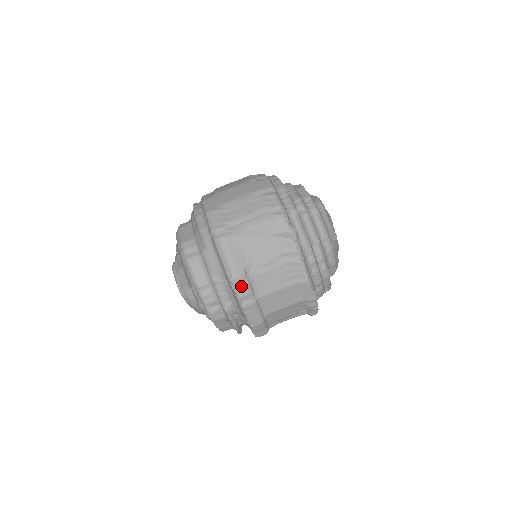
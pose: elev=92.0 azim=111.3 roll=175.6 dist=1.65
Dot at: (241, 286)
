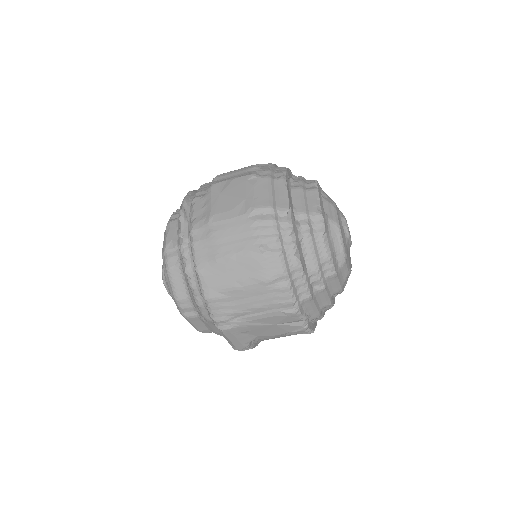
Dot at: occluded
